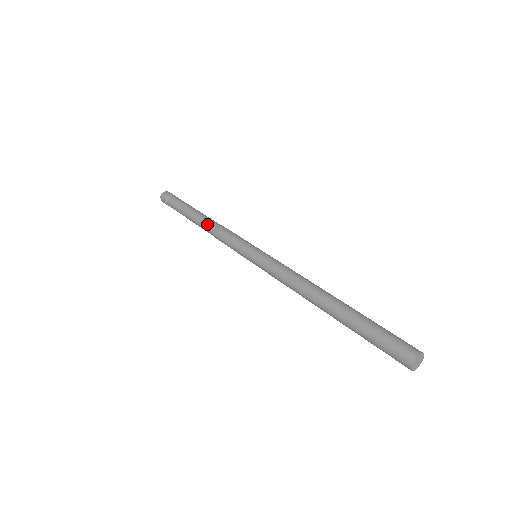
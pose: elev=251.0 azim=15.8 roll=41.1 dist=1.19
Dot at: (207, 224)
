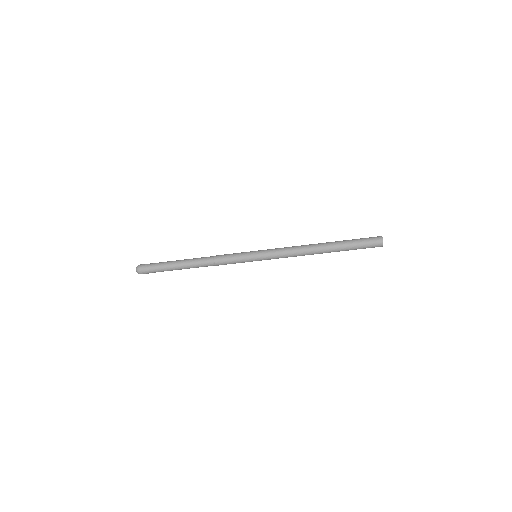
Dot at: (203, 258)
